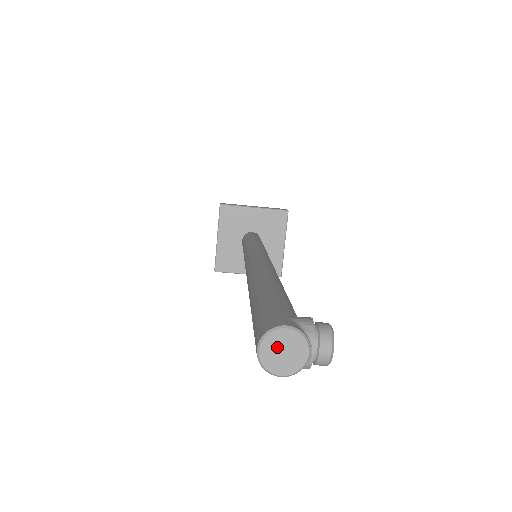
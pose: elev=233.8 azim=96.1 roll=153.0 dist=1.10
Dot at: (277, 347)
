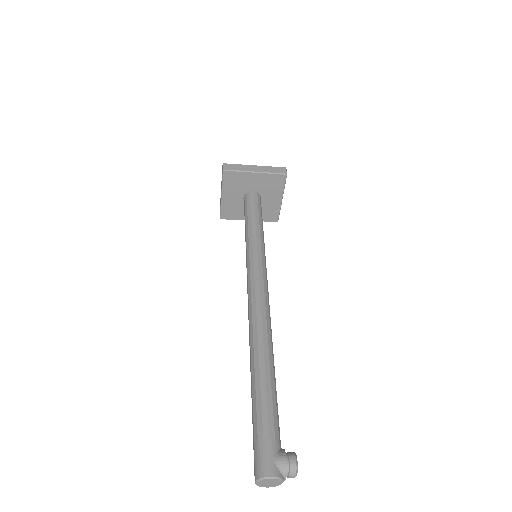
Dot at: (266, 482)
